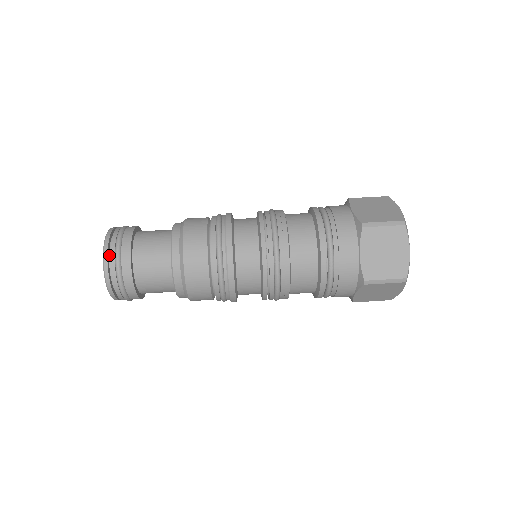
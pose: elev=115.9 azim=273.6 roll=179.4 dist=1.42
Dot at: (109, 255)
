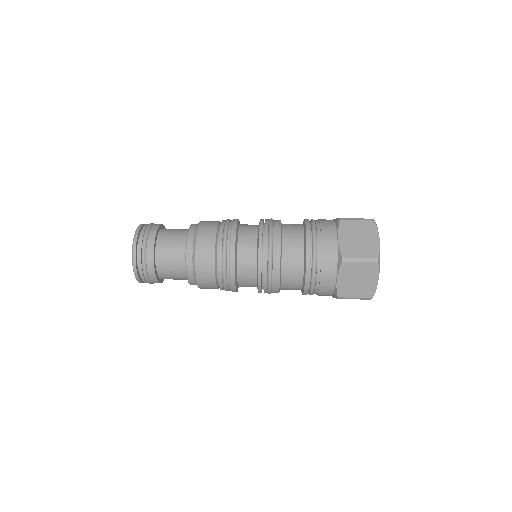
Dot at: (137, 259)
